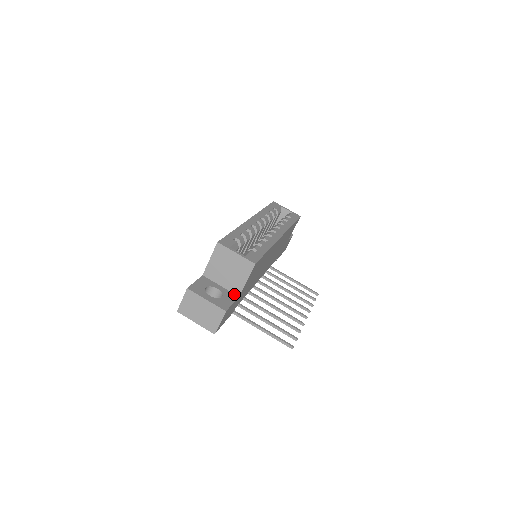
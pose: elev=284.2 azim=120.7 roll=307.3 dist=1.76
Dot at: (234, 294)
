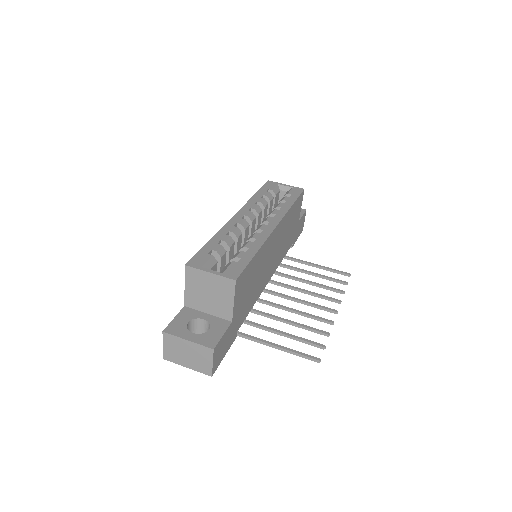
Dot at: (225, 320)
